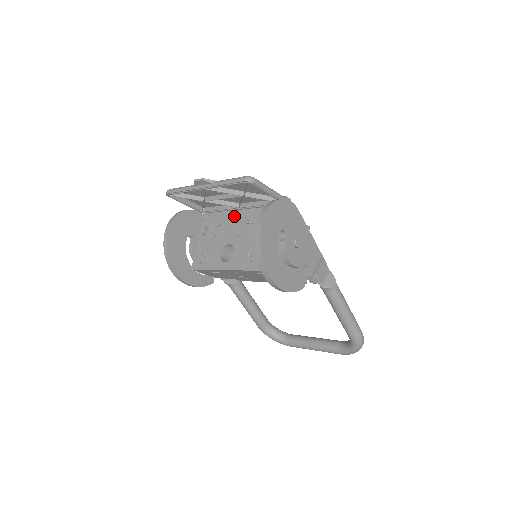
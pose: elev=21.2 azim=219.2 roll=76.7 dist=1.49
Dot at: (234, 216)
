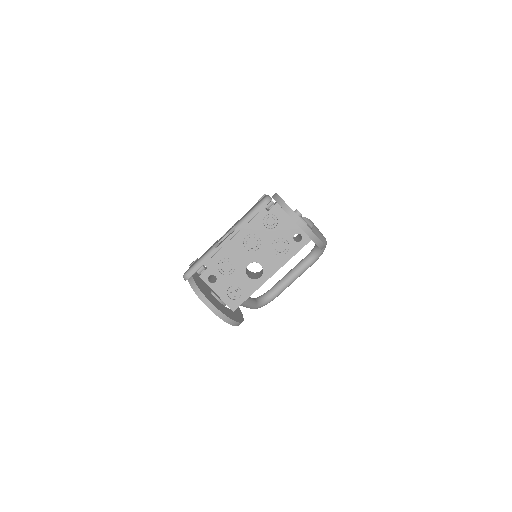
Dot at: (230, 245)
